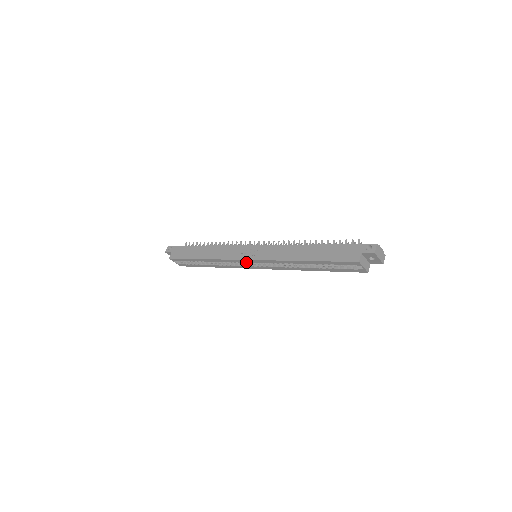
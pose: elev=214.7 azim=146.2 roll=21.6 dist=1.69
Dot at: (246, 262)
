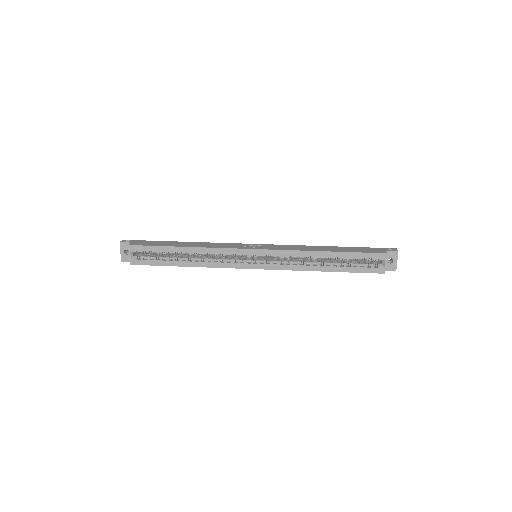
Dot at: (243, 259)
